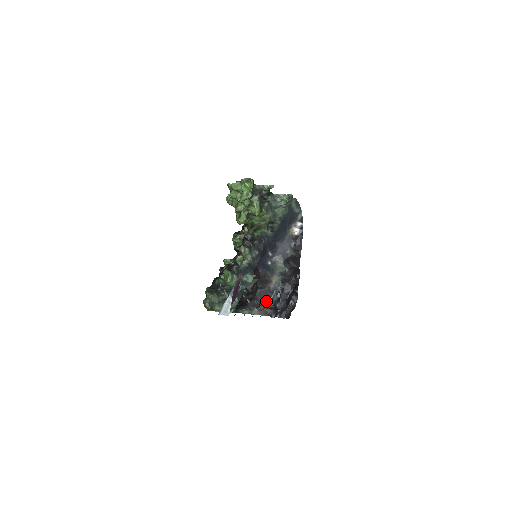
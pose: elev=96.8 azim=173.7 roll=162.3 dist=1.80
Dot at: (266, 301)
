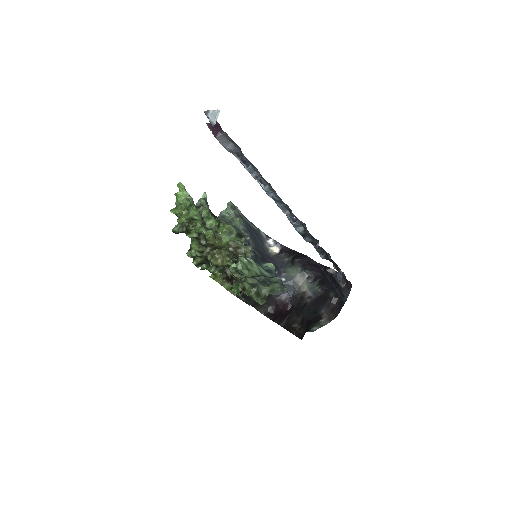
Dot at: (320, 307)
